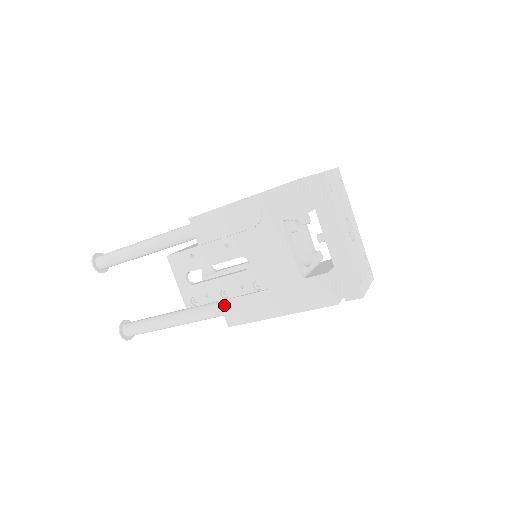
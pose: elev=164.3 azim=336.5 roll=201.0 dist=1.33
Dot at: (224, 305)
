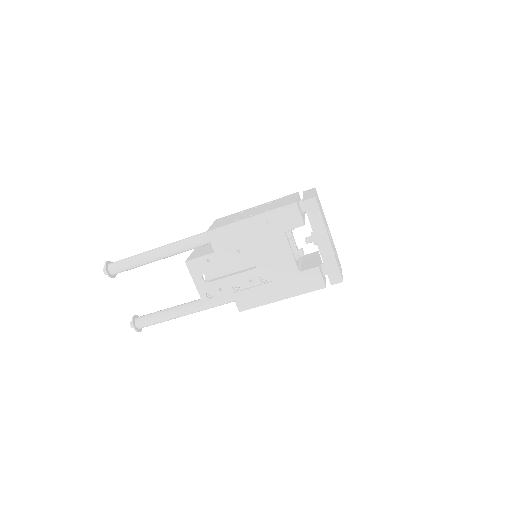
Dot at: (236, 296)
